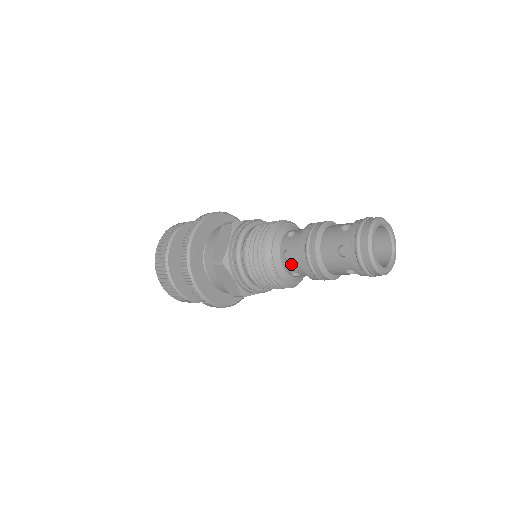
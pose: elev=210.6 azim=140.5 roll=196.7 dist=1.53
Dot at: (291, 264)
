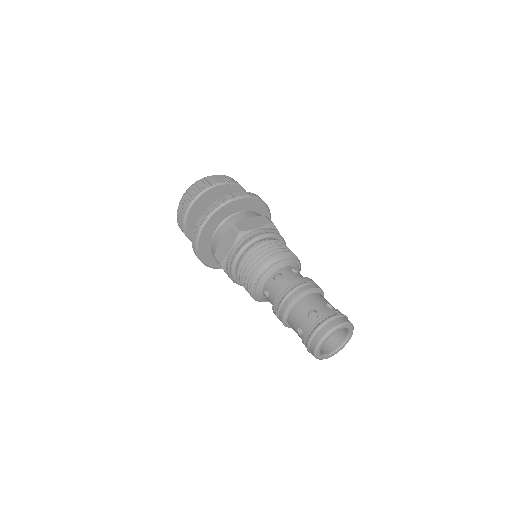
Dot at: (274, 284)
